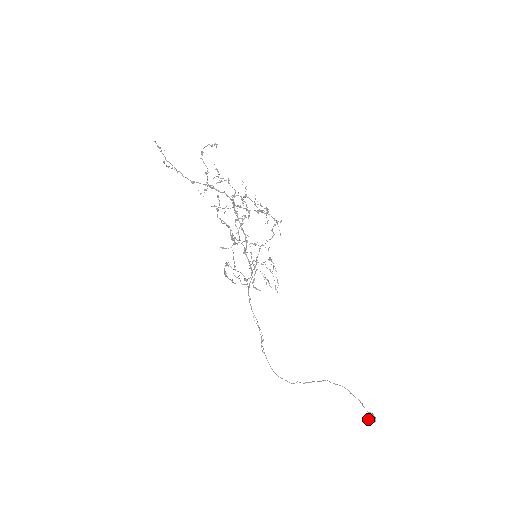
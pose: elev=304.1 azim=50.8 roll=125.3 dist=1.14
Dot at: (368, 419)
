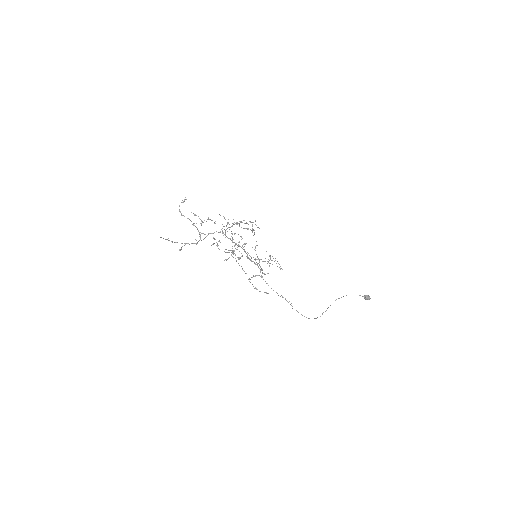
Dot at: occluded
